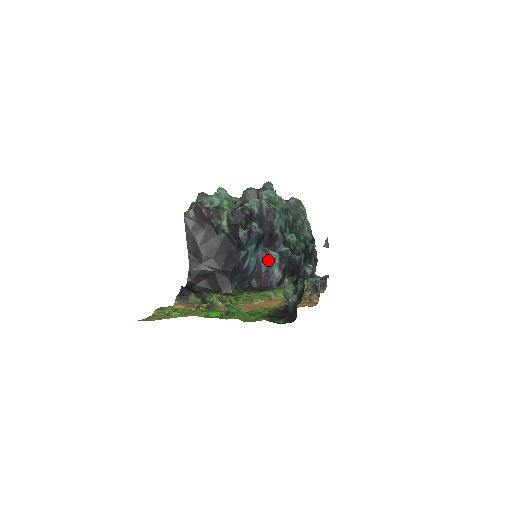
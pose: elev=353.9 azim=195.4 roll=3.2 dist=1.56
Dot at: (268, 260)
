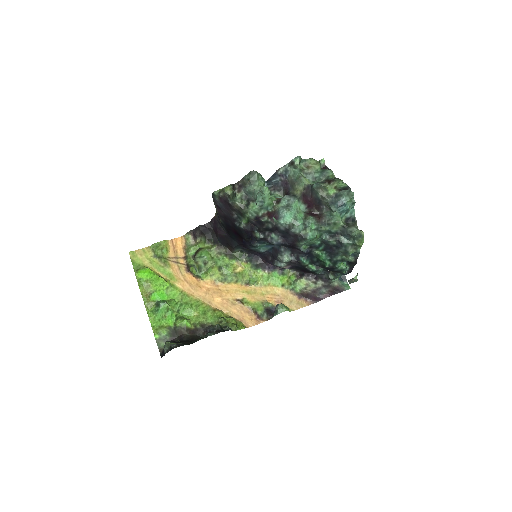
Dot at: (277, 257)
